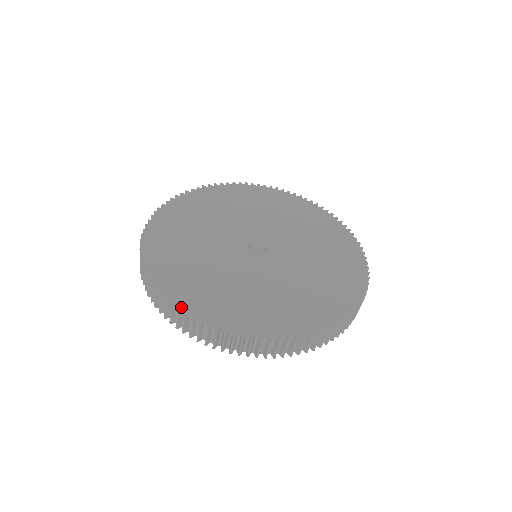
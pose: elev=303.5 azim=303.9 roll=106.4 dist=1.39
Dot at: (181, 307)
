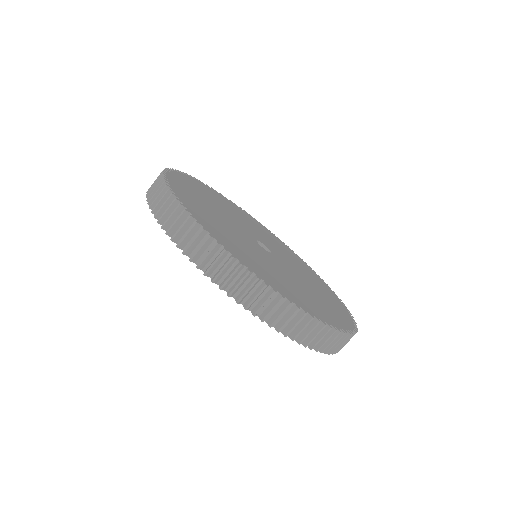
Dot at: (175, 172)
